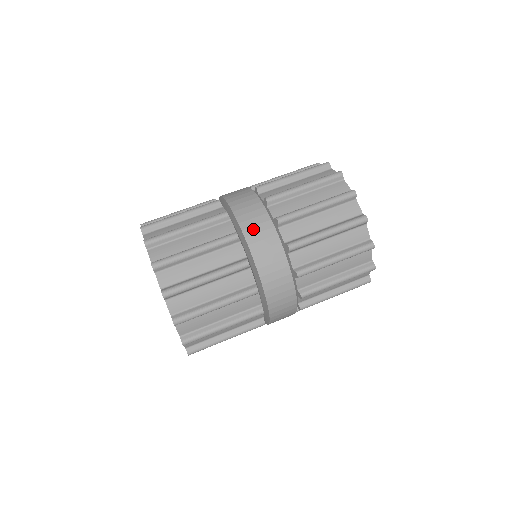
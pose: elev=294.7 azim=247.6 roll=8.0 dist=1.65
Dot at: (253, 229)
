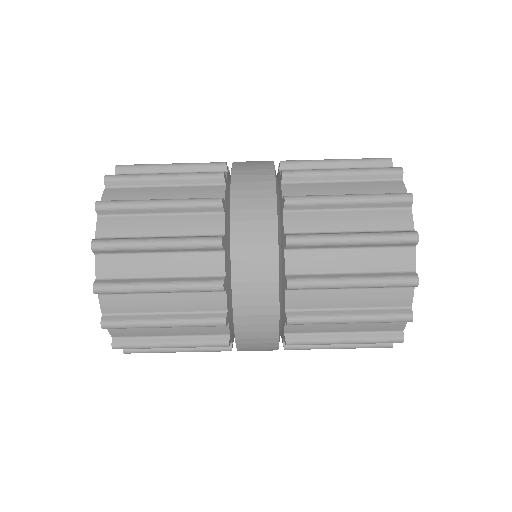
Dot at: (248, 287)
